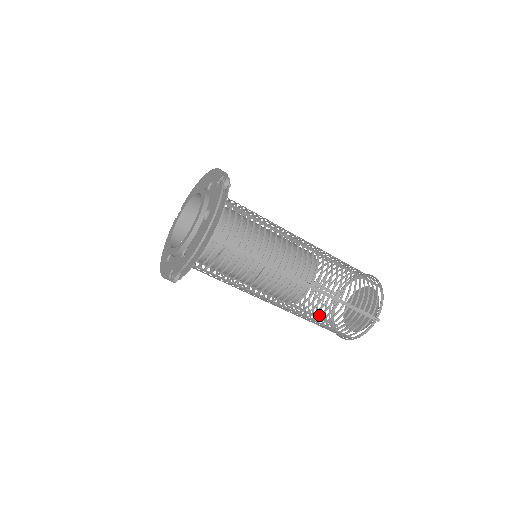
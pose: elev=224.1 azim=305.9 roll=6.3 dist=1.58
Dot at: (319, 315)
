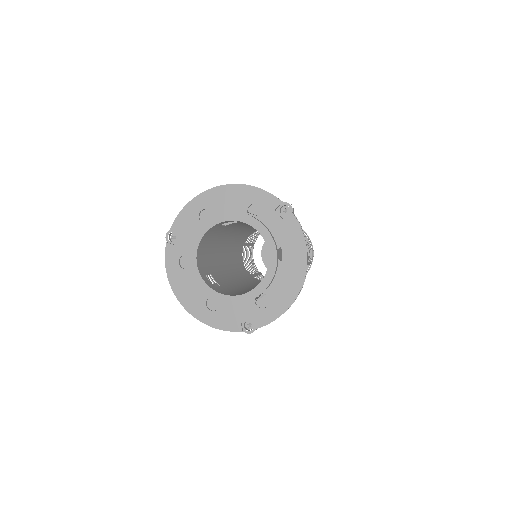
Dot at: occluded
